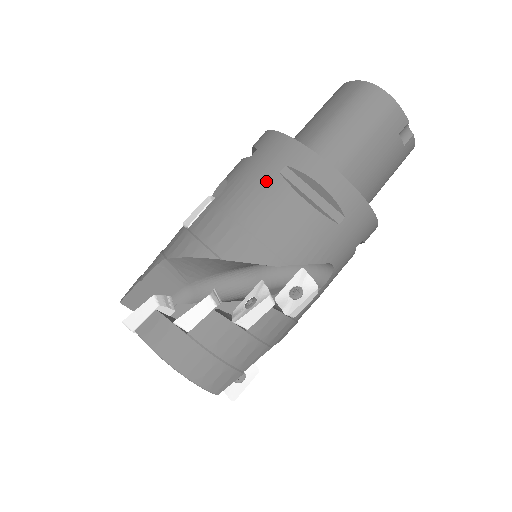
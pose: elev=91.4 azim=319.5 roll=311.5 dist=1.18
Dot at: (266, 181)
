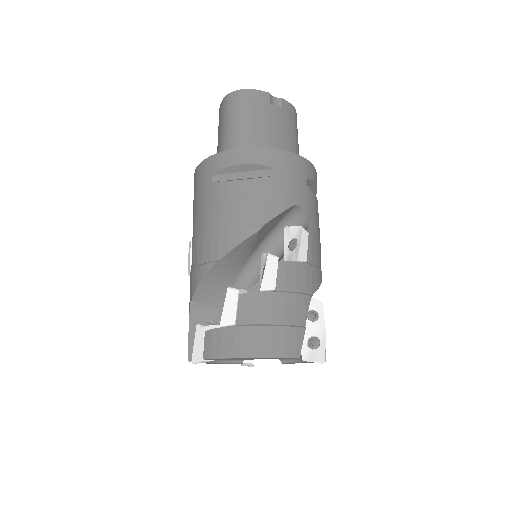
Dot at: (208, 194)
